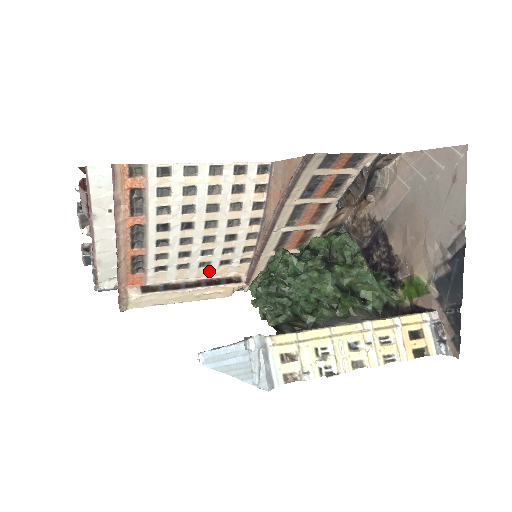
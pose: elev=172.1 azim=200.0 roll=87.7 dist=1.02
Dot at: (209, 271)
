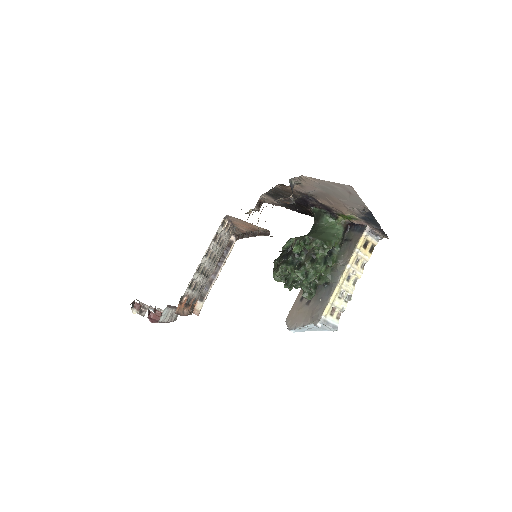
Dot at: occluded
